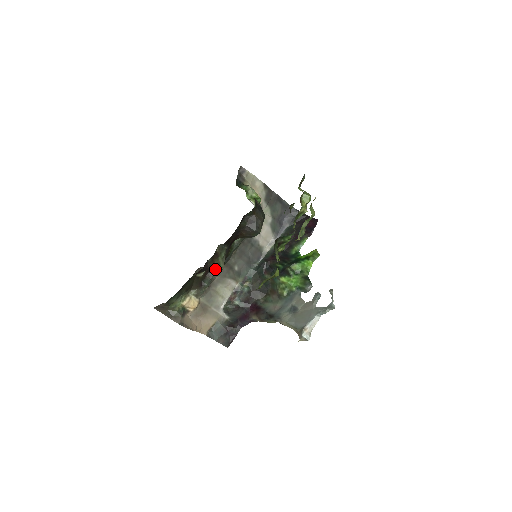
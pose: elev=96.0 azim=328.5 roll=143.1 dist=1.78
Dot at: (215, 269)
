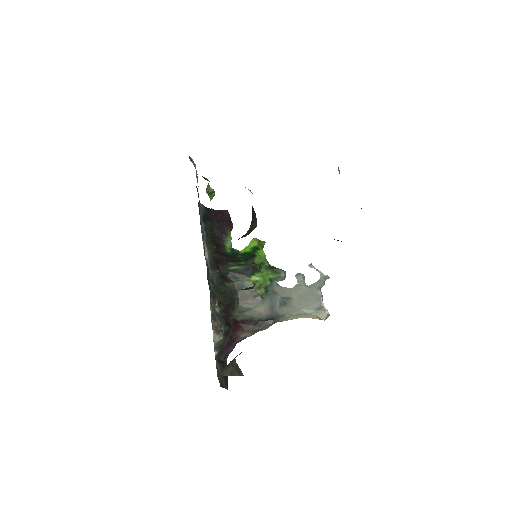
Dot at: occluded
